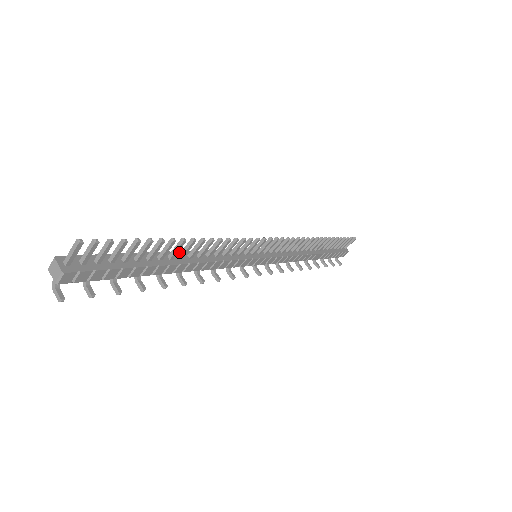
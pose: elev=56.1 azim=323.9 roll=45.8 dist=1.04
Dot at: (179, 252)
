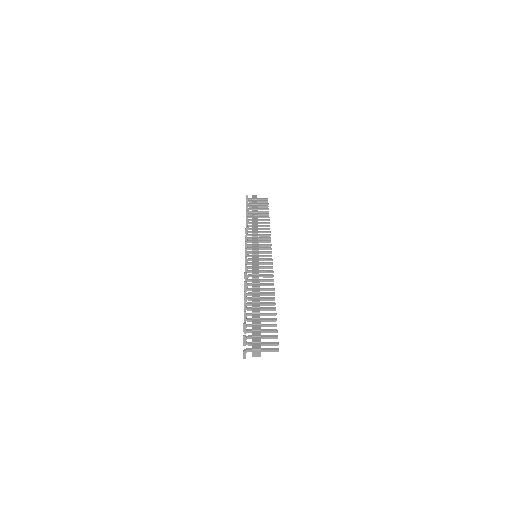
Dot at: (260, 294)
